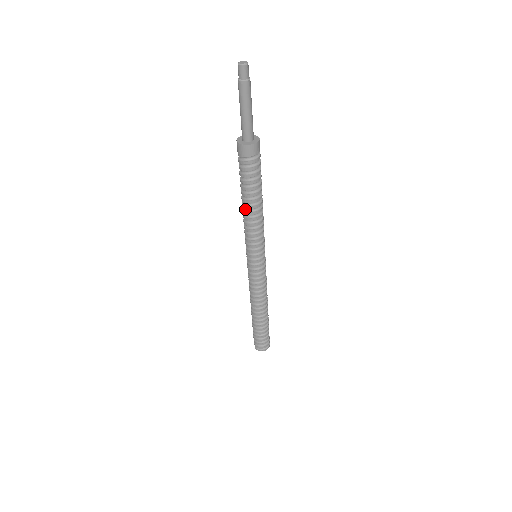
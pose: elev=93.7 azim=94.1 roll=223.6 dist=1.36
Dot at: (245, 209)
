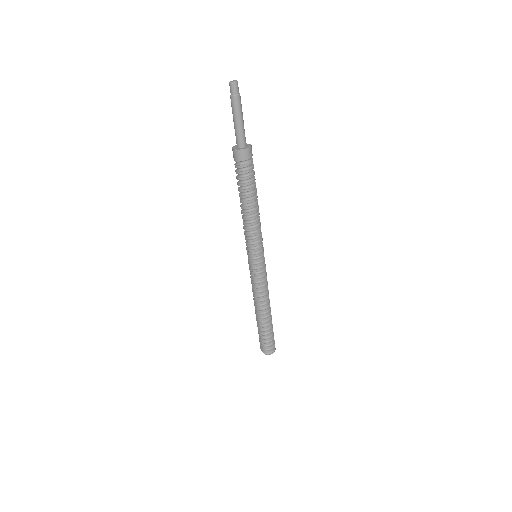
Dot at: (247, 211)
